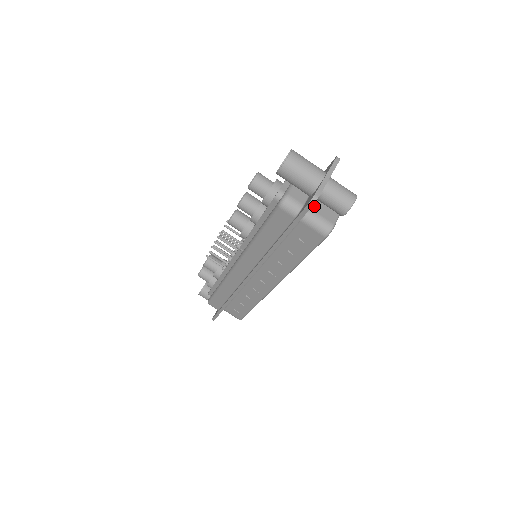
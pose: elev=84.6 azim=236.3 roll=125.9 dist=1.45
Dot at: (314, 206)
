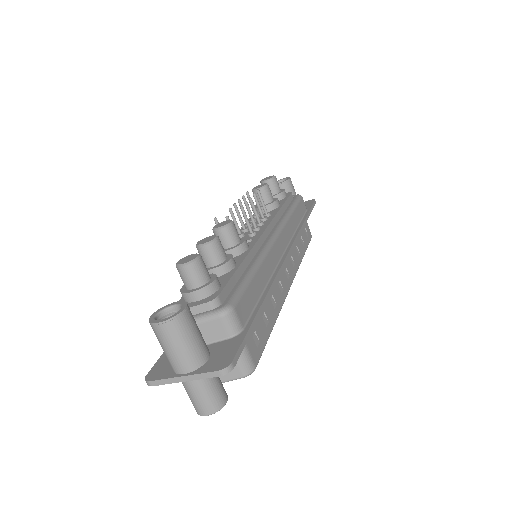
Dot at: occluded
